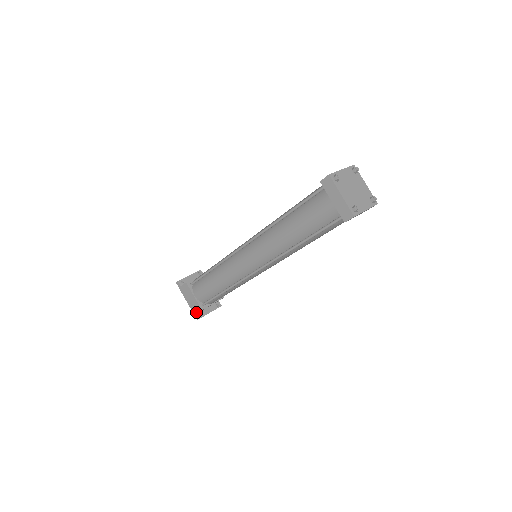
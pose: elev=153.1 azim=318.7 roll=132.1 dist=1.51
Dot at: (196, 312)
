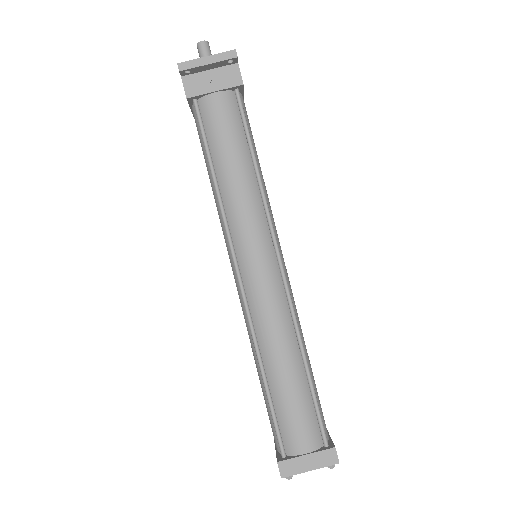
Dot at: occluded
